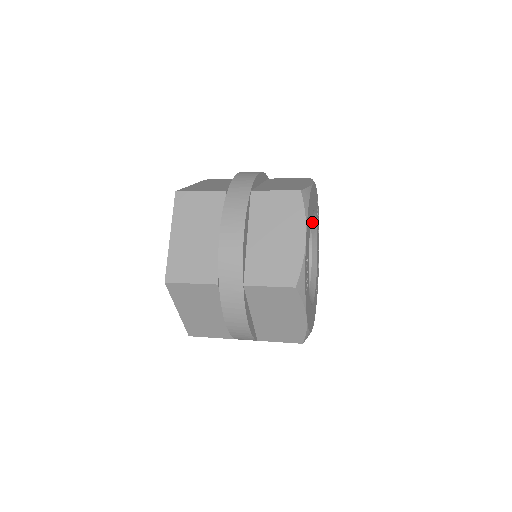
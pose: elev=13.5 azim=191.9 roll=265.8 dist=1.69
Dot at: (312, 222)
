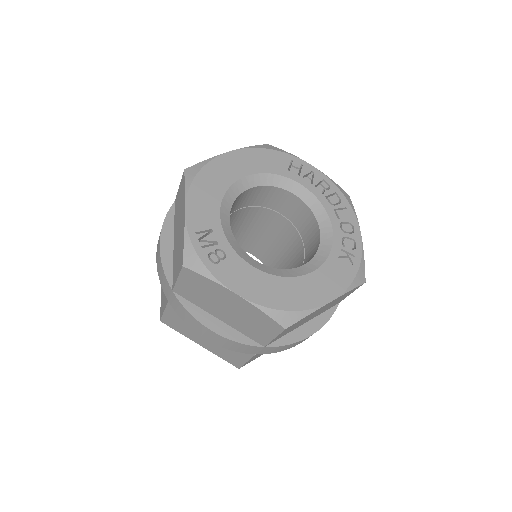
Dot at: (284, 185)
